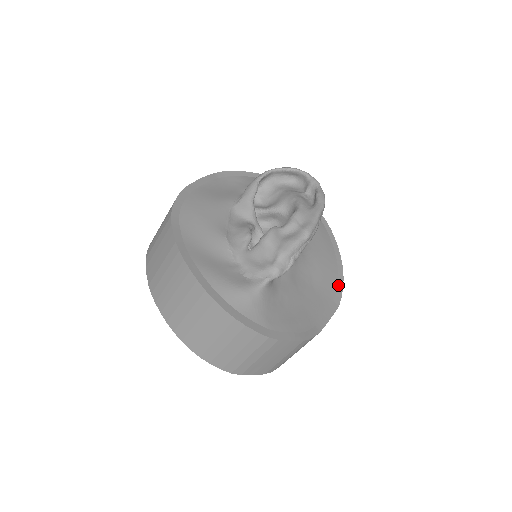
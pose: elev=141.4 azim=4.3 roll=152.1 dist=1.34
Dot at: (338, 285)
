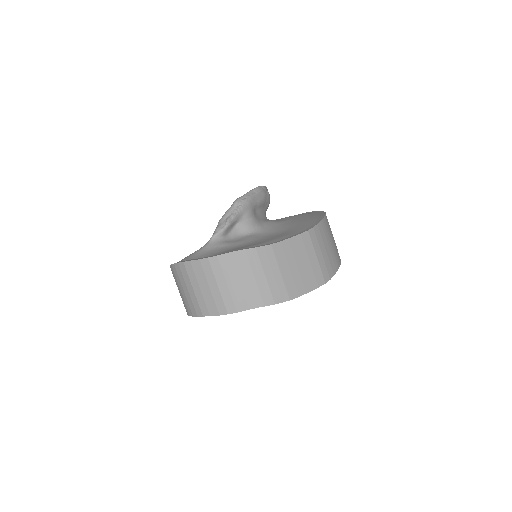
Dot at: (313, 224)
